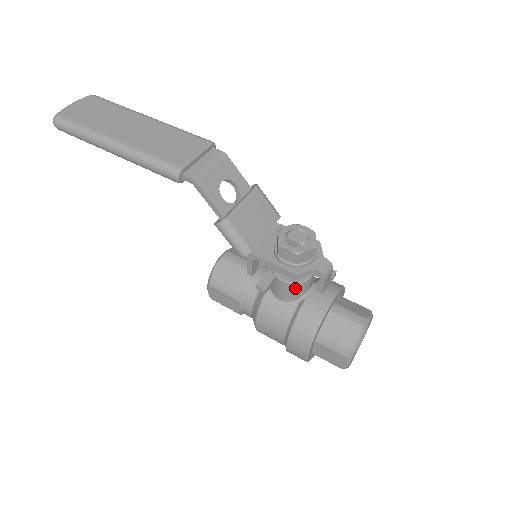
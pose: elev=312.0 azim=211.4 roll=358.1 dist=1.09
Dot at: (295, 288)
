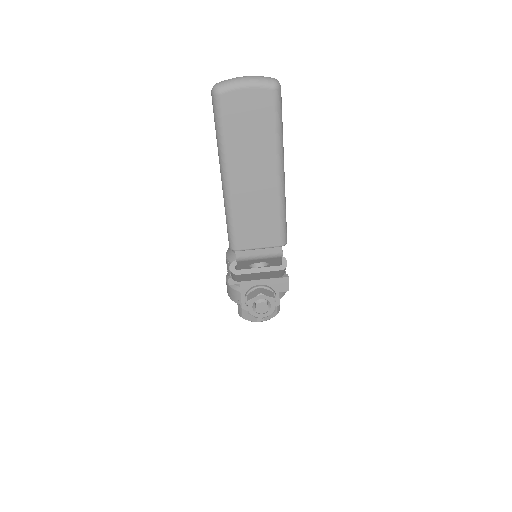
Dot at: occluded
